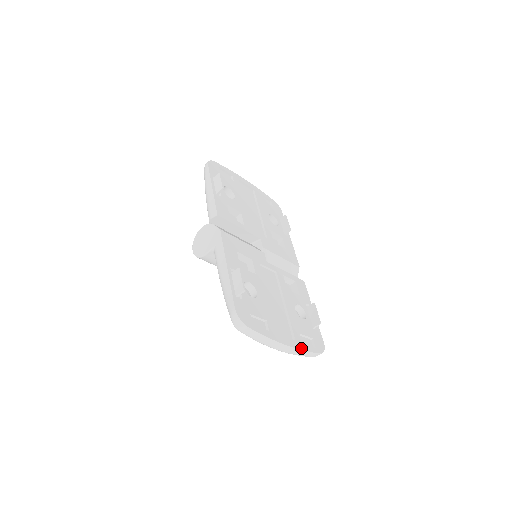
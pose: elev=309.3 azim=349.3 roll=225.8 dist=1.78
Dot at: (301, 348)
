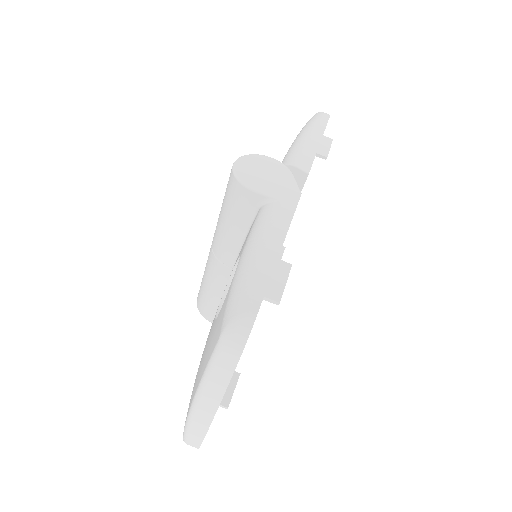
Dot at: occluded
